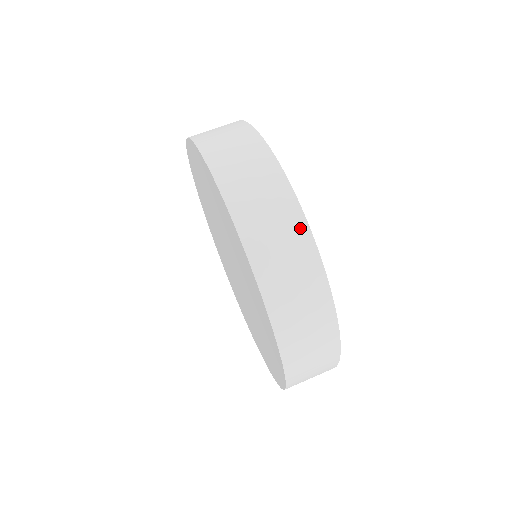
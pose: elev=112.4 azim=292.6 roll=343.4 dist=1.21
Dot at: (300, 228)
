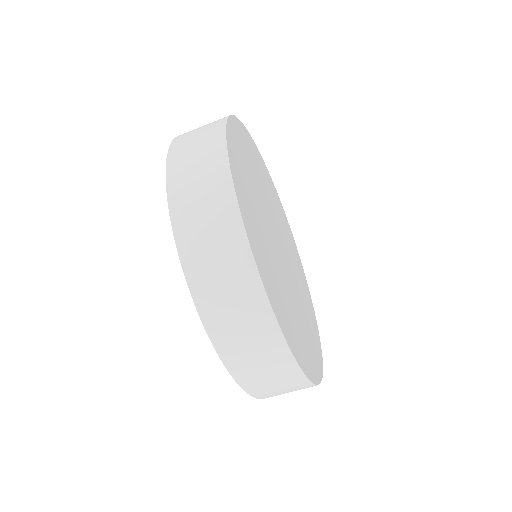
Dot at: occluded
